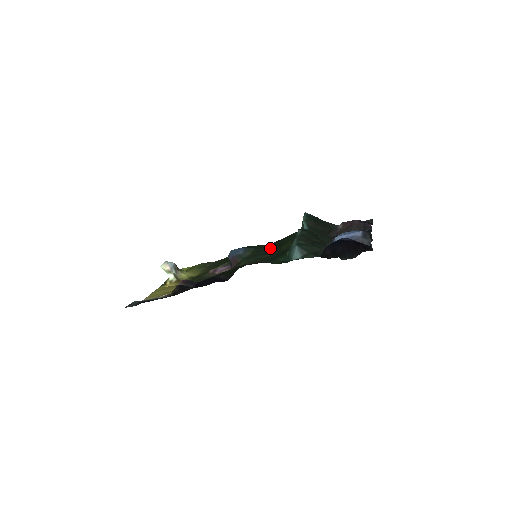
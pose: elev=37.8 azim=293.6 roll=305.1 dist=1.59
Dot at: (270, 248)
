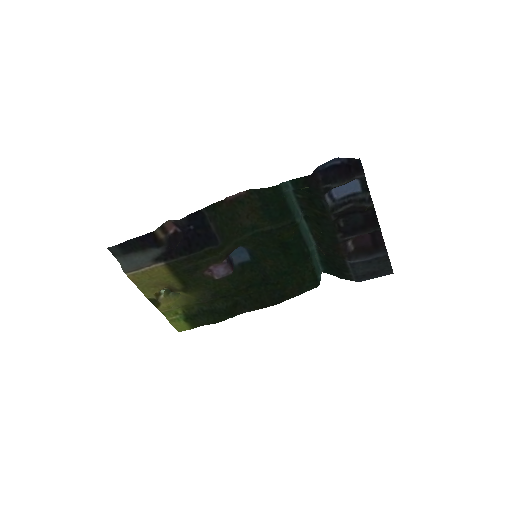
Dot at: (272, 243)
